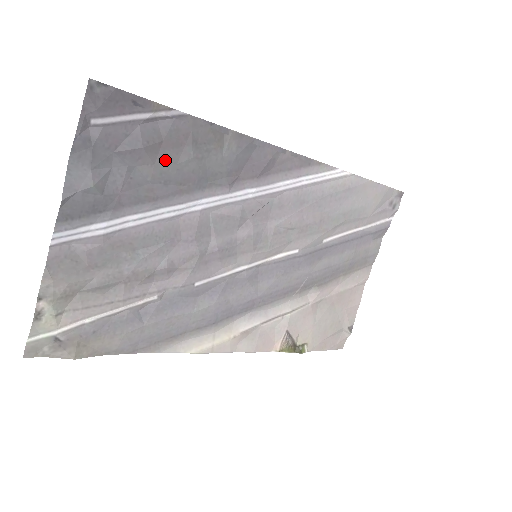
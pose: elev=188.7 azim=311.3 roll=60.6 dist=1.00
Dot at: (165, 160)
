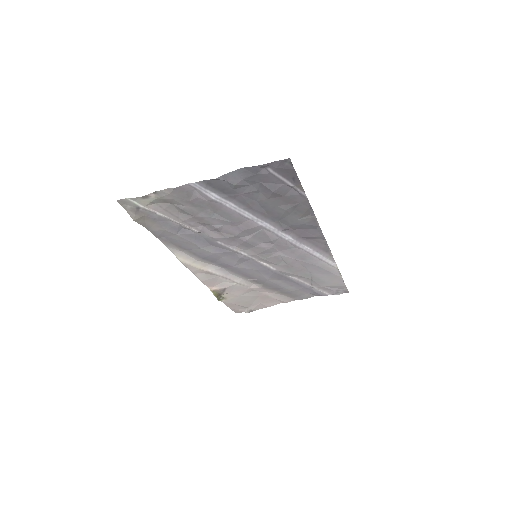
Dot at: (275, 201)
